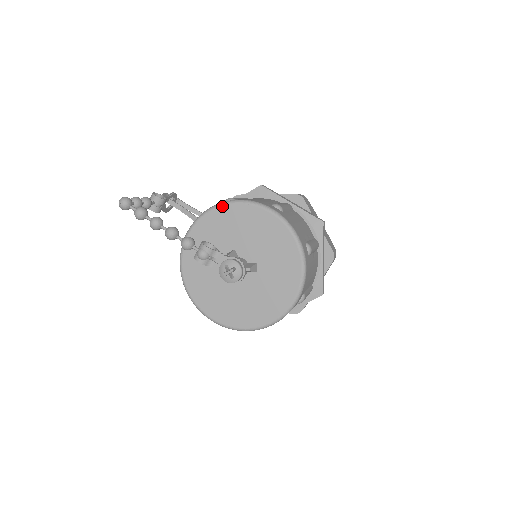
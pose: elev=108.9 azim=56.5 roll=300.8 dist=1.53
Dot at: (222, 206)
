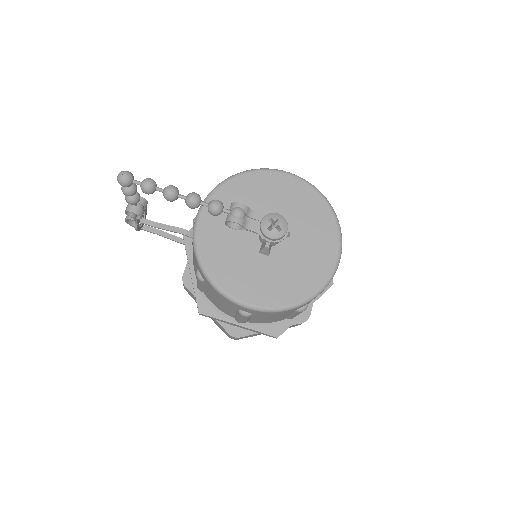
Dot at: (235, 177)
